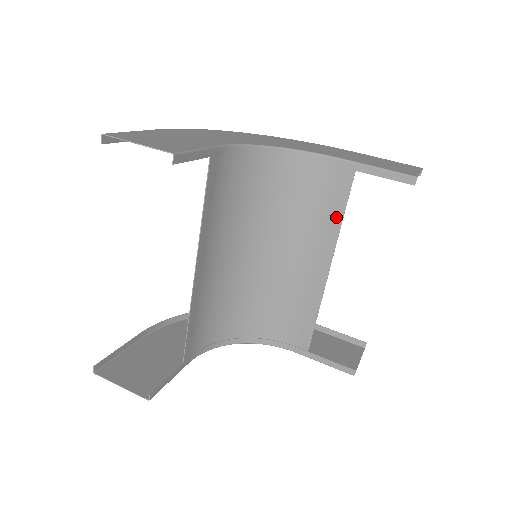
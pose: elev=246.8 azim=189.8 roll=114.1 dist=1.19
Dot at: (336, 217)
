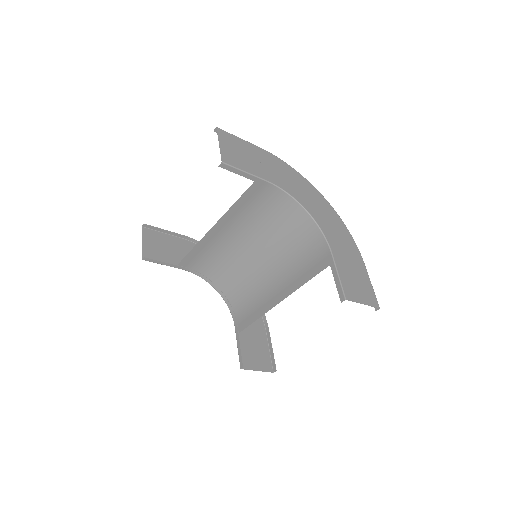
Dot at: (304, 279)
